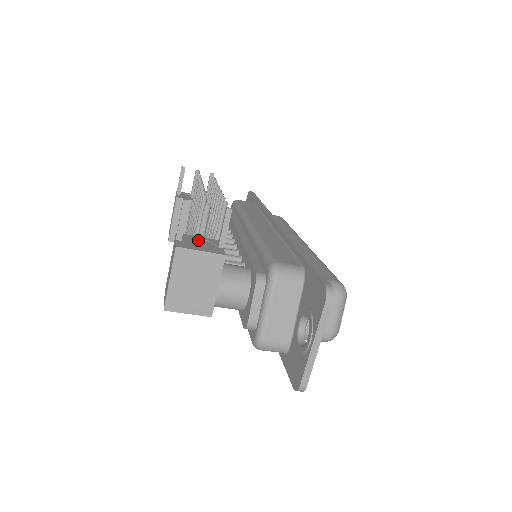
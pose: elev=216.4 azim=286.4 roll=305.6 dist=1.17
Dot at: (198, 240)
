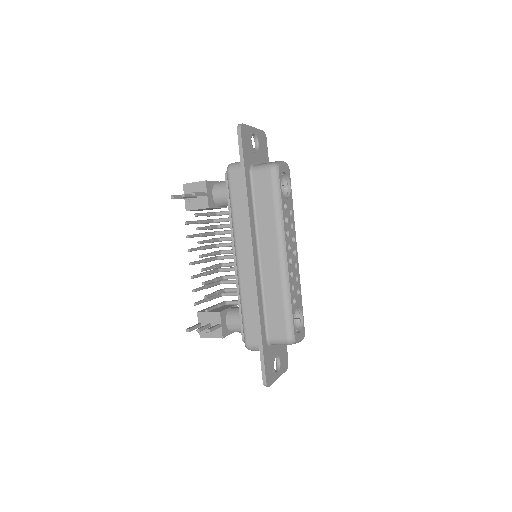
Dot at: occluded
